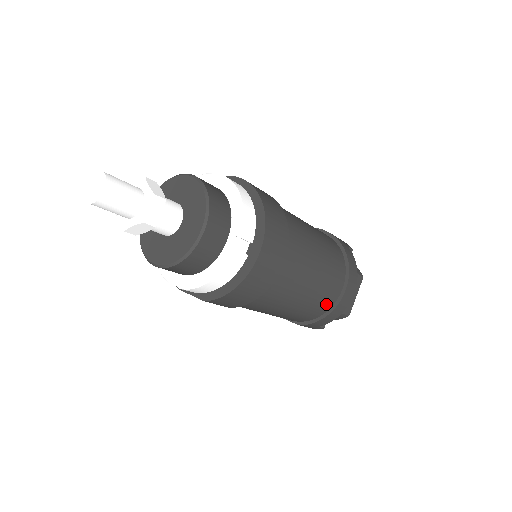
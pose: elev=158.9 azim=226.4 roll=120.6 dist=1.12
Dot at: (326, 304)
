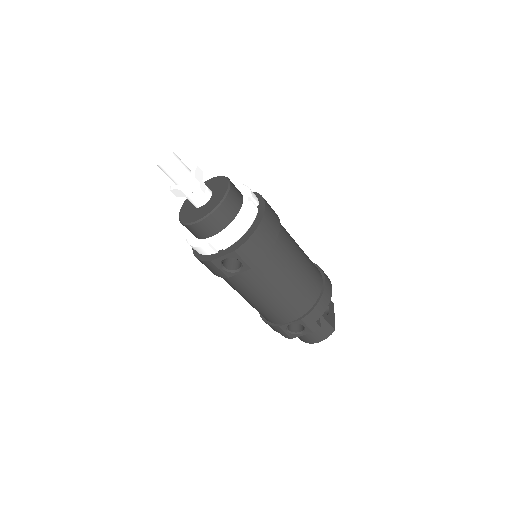
Dot at: (315, 289)
